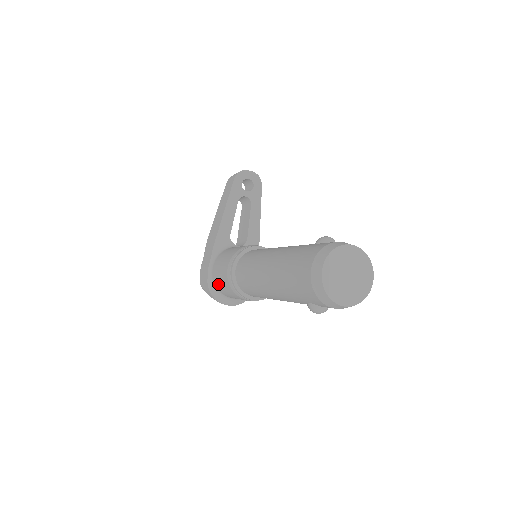
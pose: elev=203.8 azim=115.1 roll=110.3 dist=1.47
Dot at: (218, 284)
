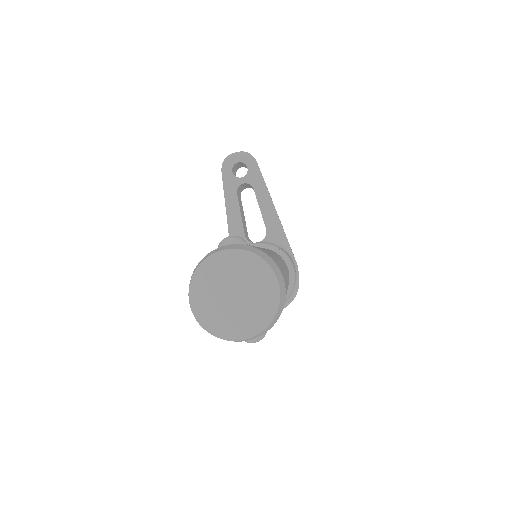
Dot at: occluded
